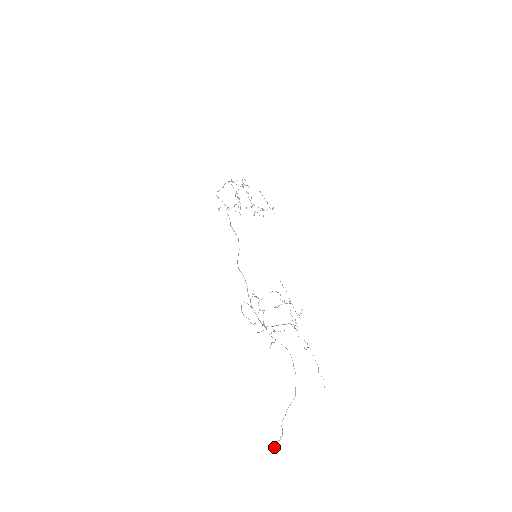
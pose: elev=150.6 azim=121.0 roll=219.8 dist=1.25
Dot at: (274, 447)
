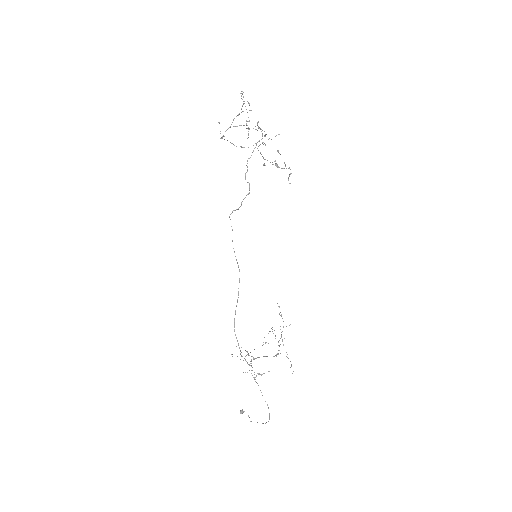
Dot at: (240, 411)
